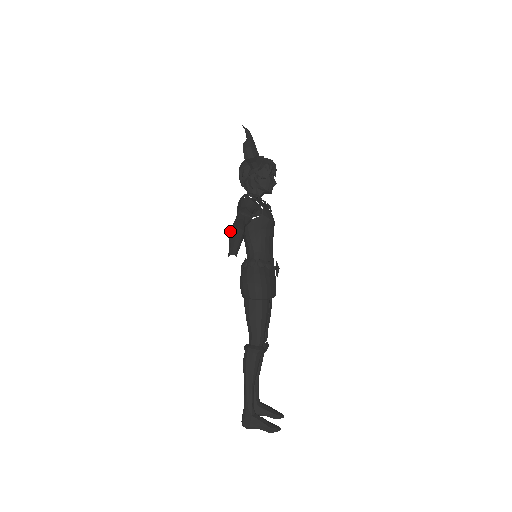
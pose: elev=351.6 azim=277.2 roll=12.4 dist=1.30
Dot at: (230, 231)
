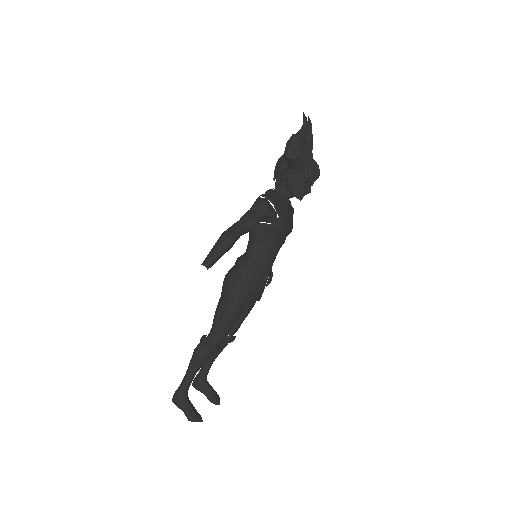
Dot at: (220, 236)
